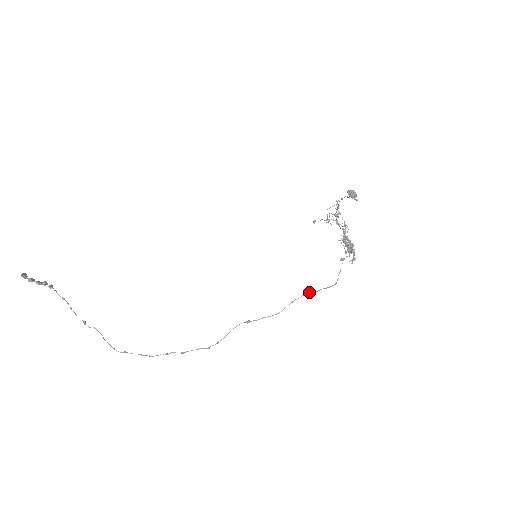
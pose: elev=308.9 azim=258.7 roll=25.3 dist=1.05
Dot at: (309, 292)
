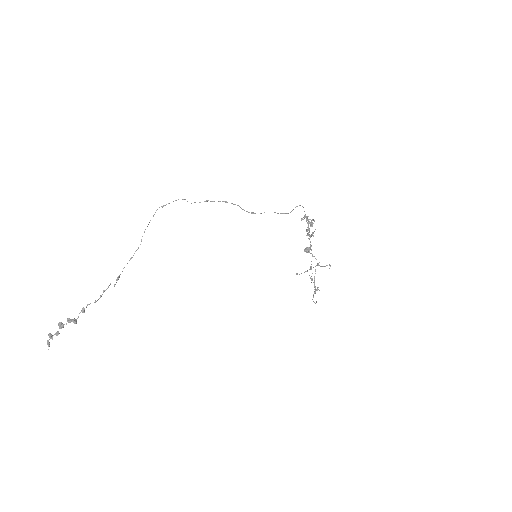
Dot at: occluded
